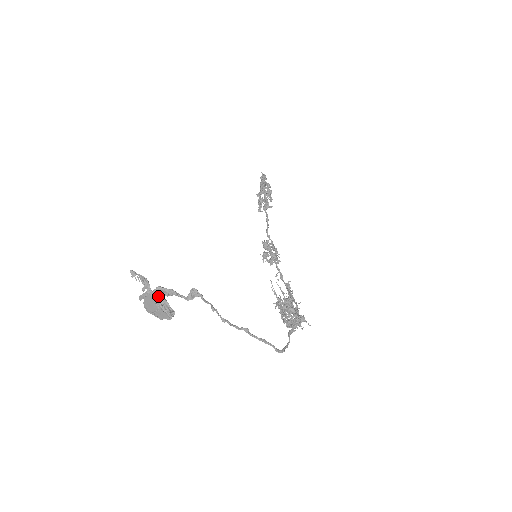
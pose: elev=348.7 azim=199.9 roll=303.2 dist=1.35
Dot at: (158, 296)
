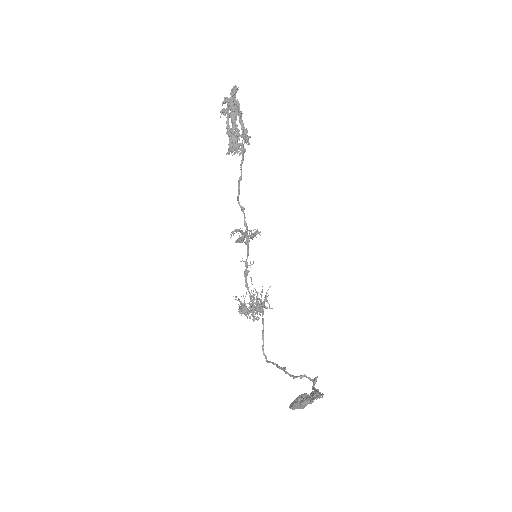
Dot at: occluded
